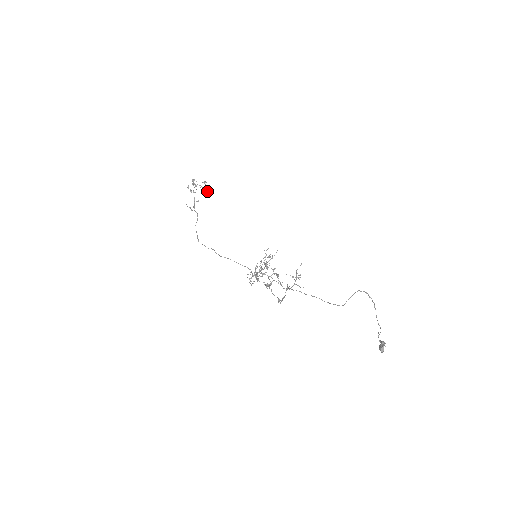
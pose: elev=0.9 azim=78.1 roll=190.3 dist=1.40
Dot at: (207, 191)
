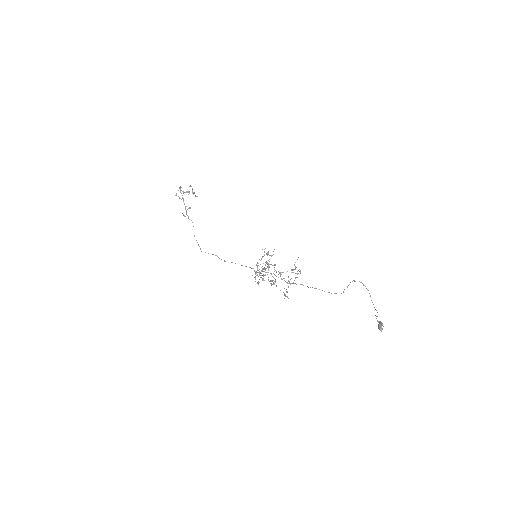
Dot at: occluded
